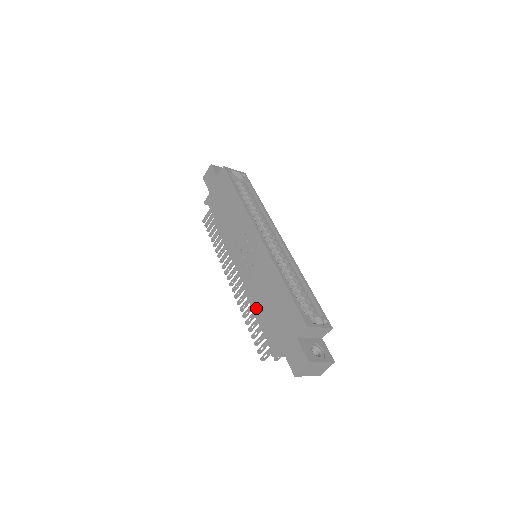
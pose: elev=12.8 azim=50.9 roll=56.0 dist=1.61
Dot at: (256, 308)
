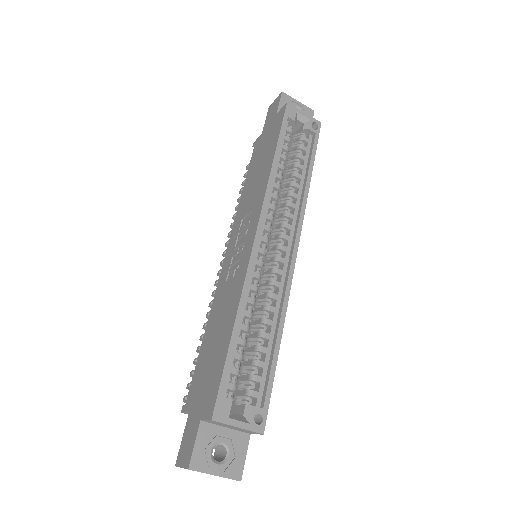
Dot at: (205, 332)
